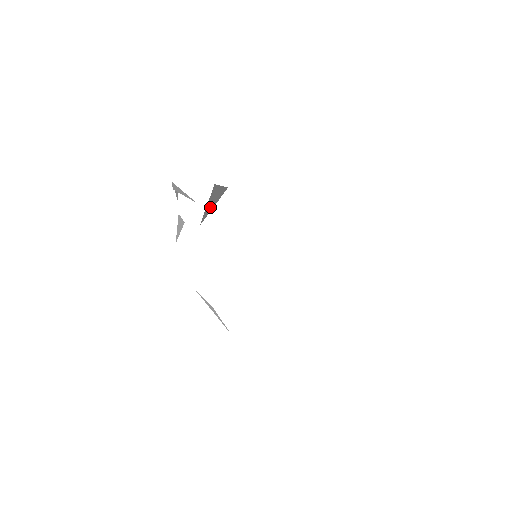
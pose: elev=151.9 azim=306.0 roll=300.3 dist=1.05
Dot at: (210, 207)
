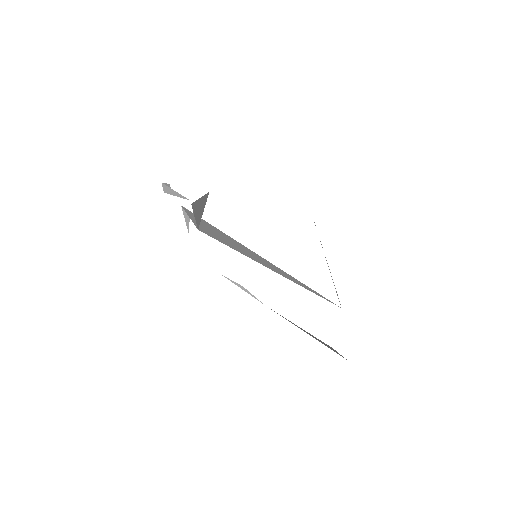
Dot at: (199, 214)
